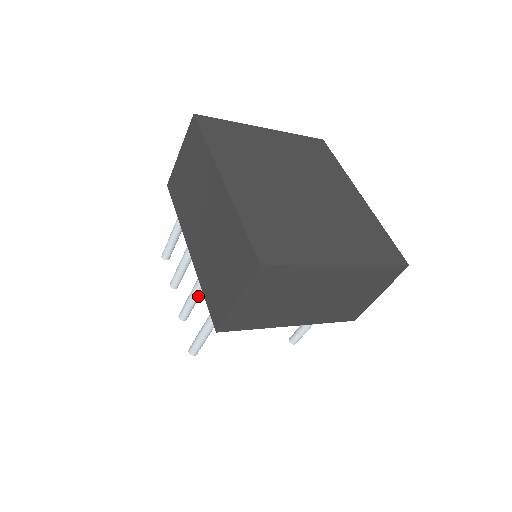
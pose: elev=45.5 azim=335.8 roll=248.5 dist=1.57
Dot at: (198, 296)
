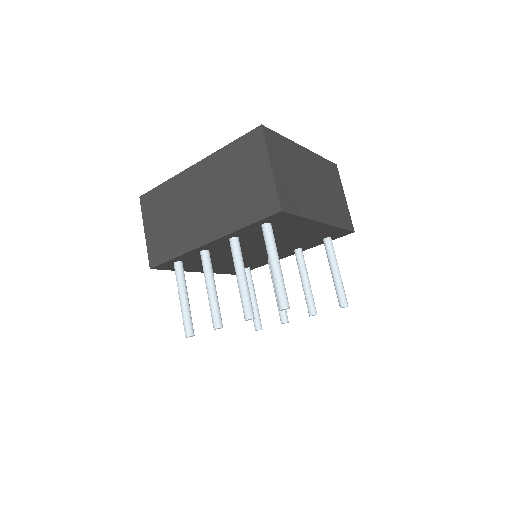
Dot at: (245, 276)
